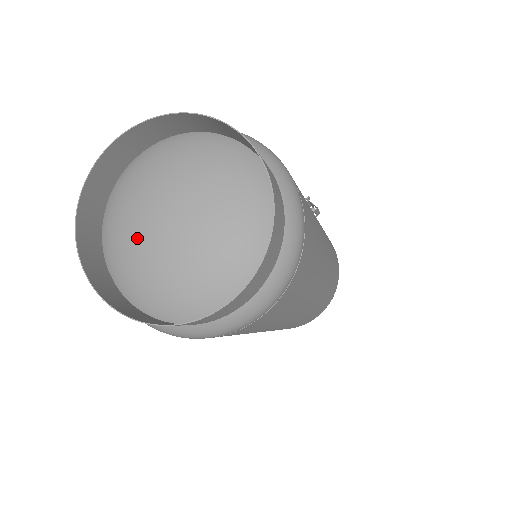
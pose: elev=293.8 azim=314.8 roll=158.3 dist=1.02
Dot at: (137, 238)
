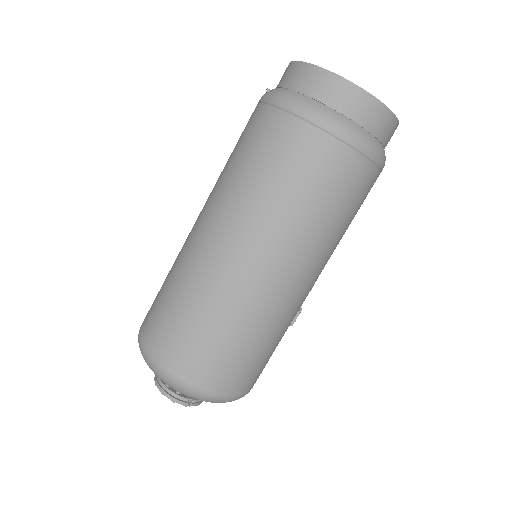
Dot at: occluded
